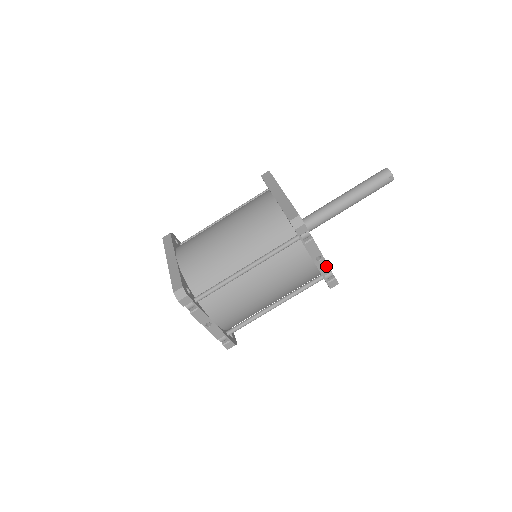
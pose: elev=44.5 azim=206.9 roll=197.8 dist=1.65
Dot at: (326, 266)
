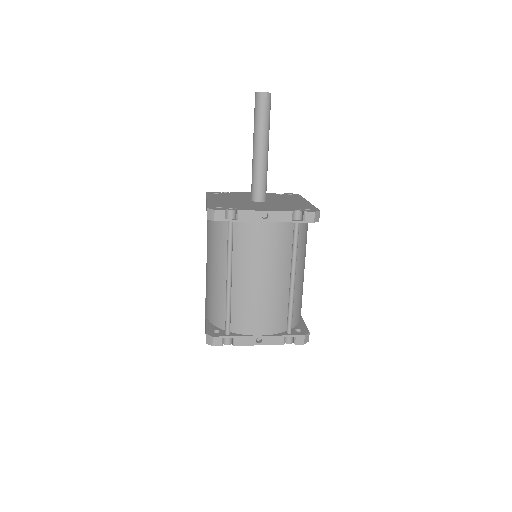
Dot at: (281, 213)
